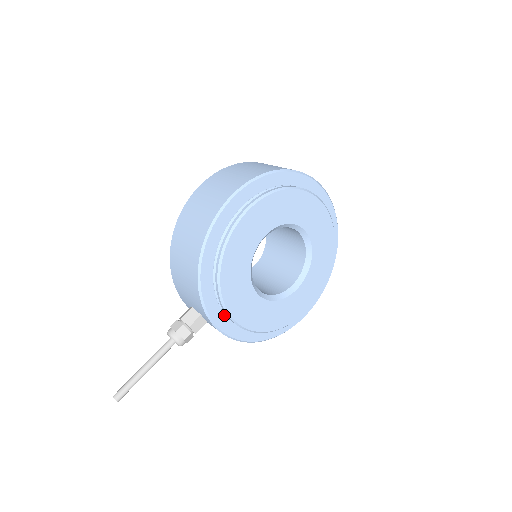
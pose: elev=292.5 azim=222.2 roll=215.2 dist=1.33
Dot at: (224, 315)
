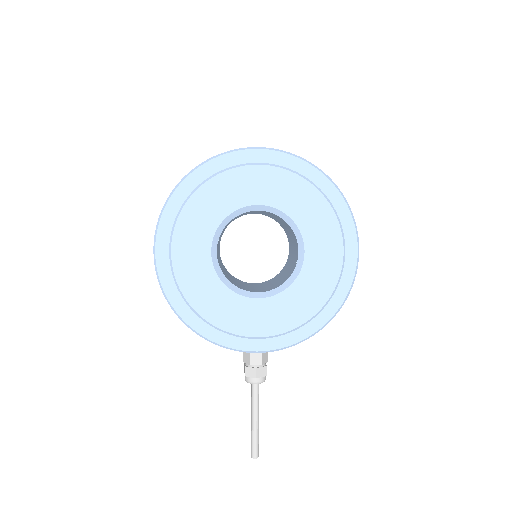
Dot at: occluded
